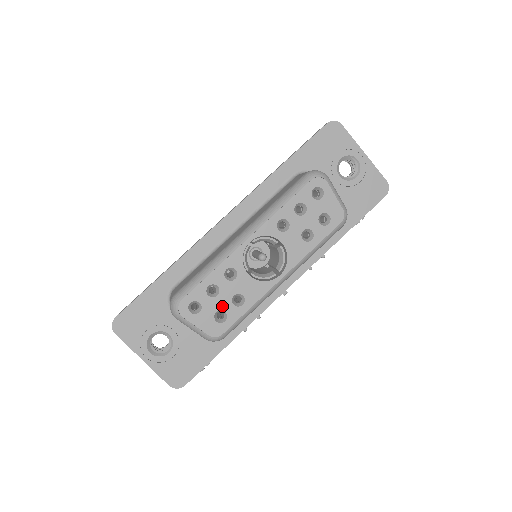
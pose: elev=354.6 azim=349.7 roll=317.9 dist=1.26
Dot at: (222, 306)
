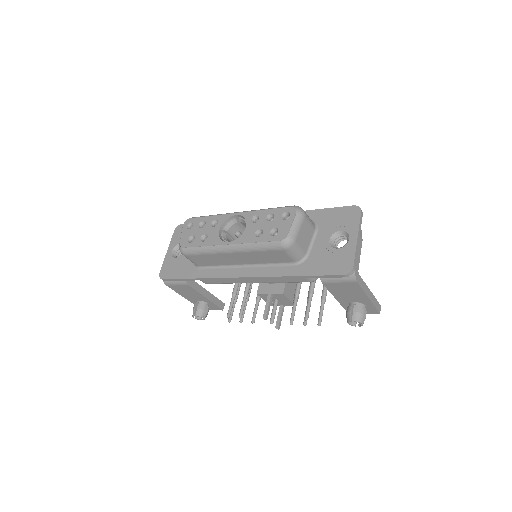
Dot at: (197, 235)
